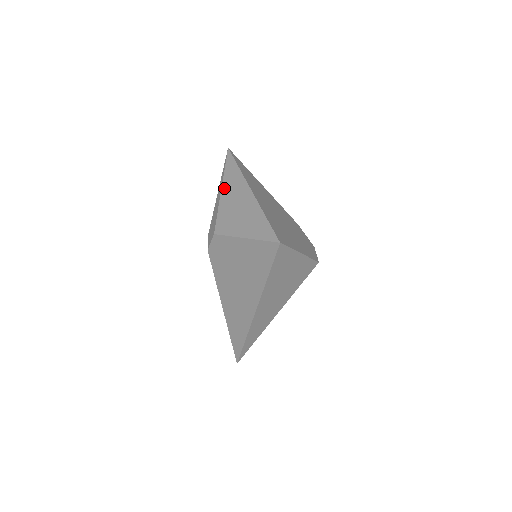
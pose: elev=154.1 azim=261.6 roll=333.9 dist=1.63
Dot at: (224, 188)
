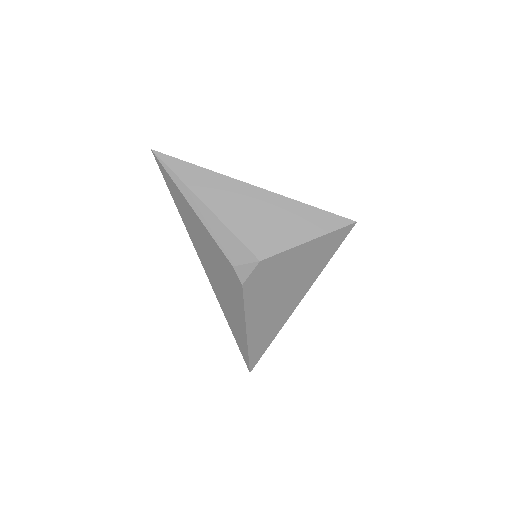
Dot at: (210, 203)
